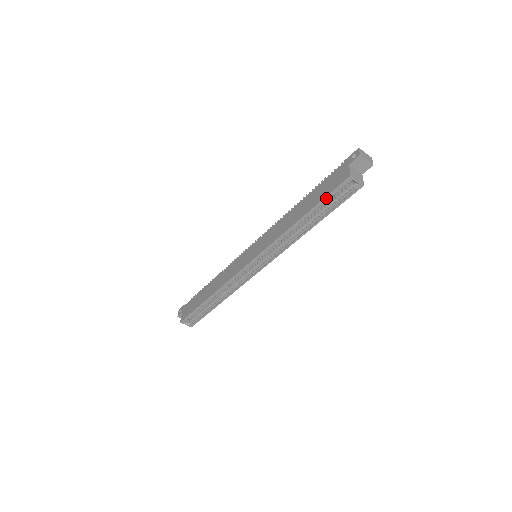
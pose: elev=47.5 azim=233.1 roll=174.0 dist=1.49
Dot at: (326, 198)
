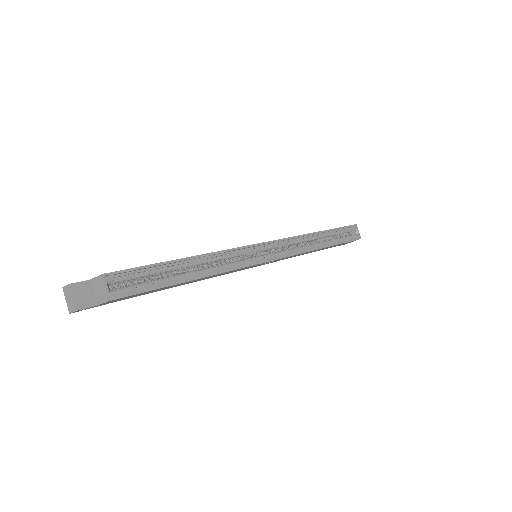
Dot at: (341, 228)
